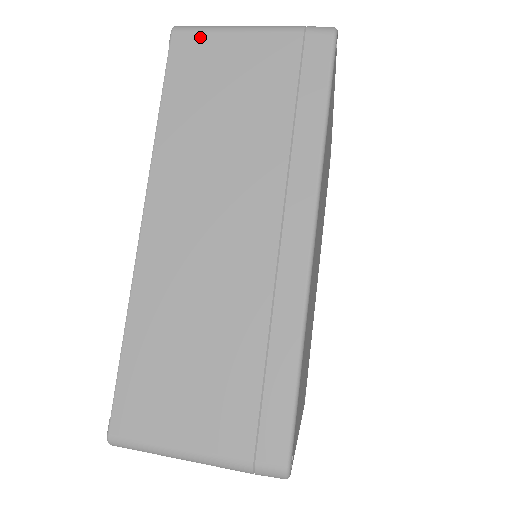
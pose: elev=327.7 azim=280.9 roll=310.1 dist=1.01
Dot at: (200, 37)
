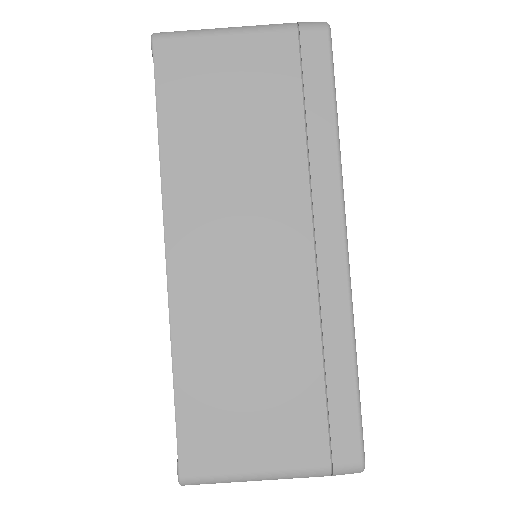
Dot at: (186, 44)
